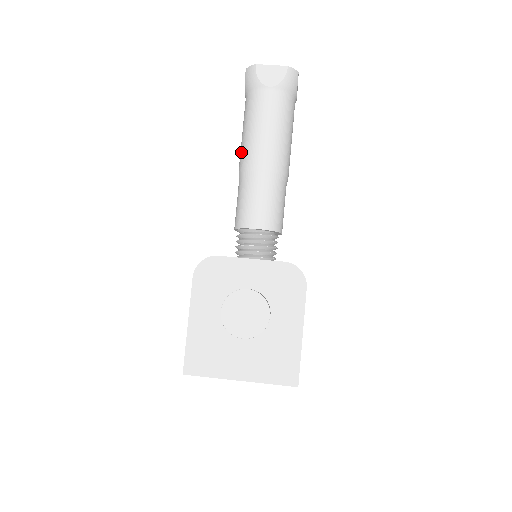
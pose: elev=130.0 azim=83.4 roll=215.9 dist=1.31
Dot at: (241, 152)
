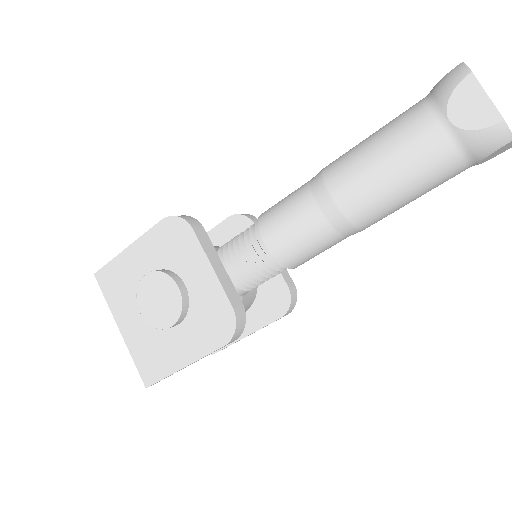
Dot at: (345, 153)
